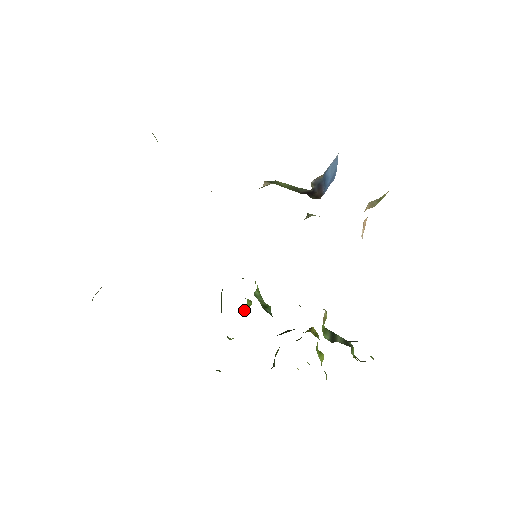
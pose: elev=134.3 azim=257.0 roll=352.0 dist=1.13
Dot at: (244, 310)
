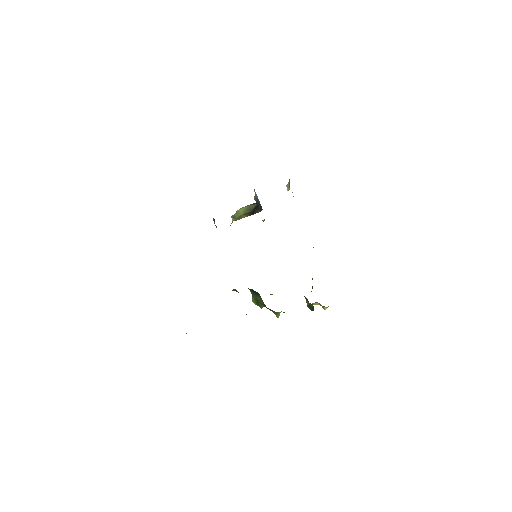
Dot at: occluded
